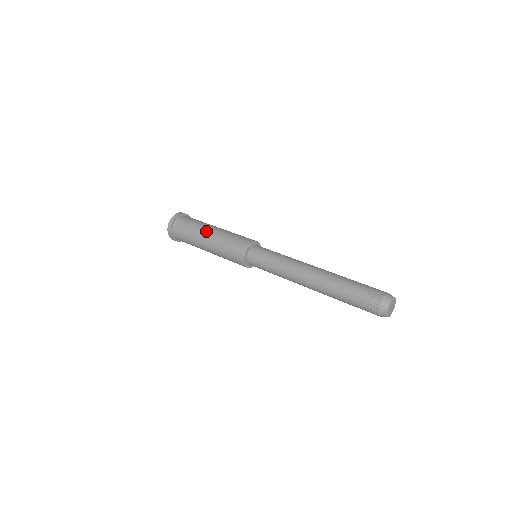
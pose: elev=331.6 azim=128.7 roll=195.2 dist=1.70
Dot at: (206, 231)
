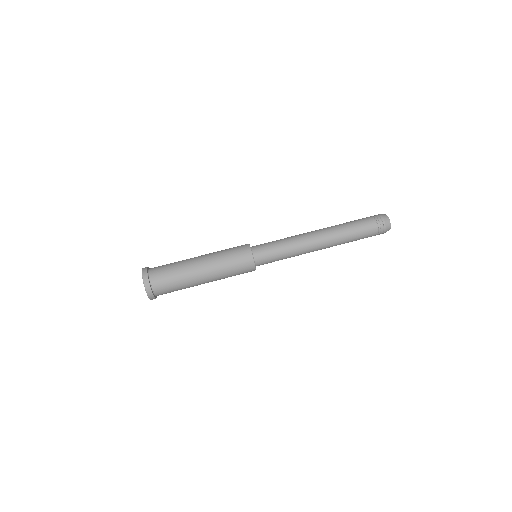
Dot at: (200, 281)
